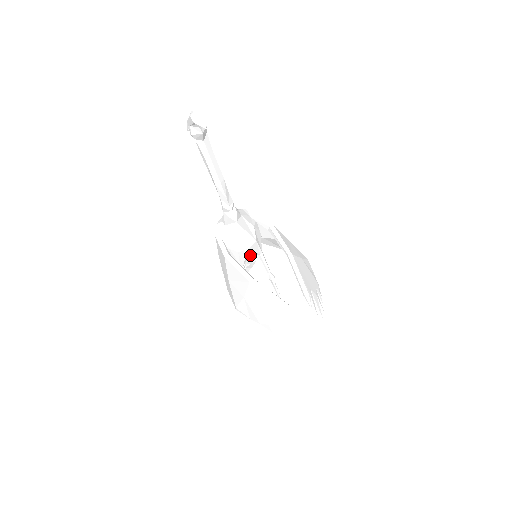
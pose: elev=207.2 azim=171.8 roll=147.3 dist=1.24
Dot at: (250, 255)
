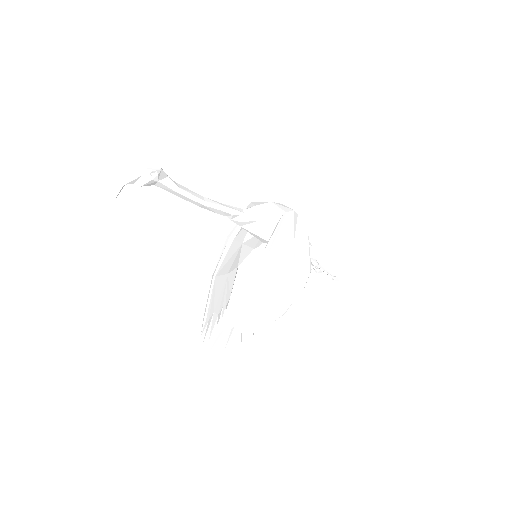
Dot at: occluded
